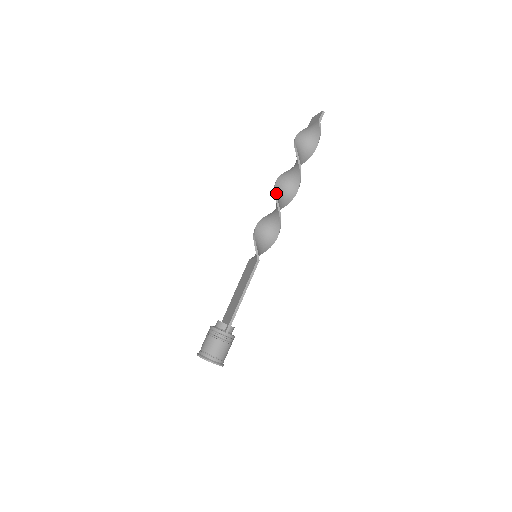
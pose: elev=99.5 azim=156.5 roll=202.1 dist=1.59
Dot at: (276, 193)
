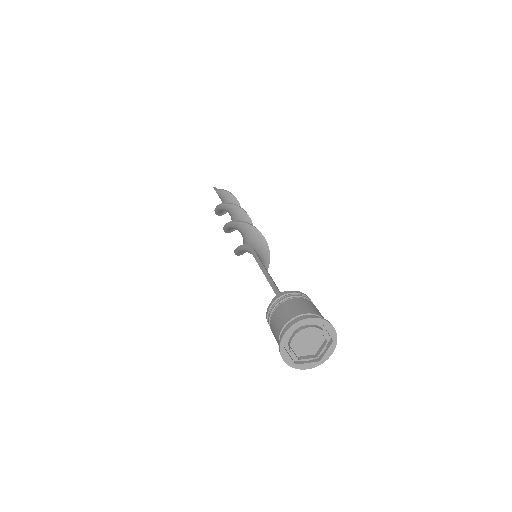
Dot at: (224, 226)
